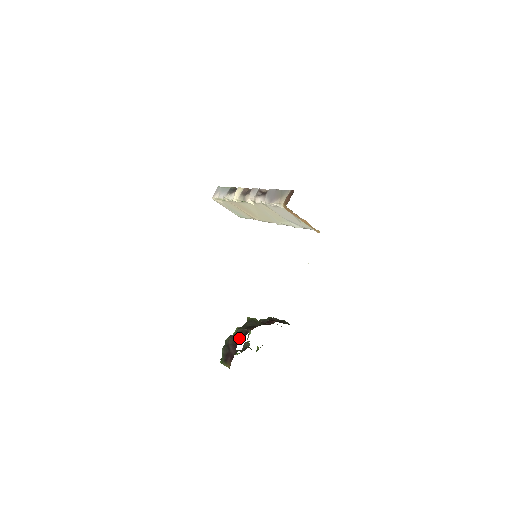
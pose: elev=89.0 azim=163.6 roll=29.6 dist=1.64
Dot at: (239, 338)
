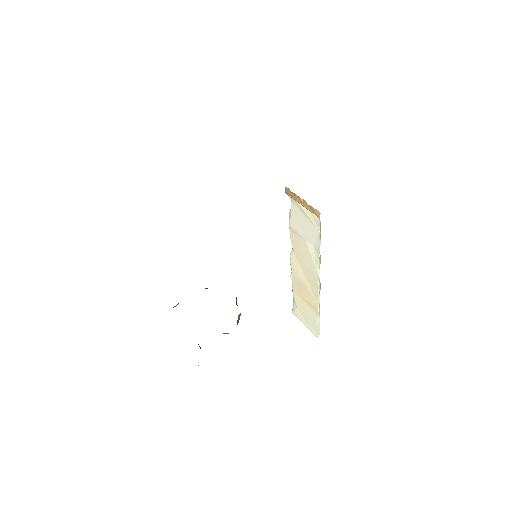
Dot at: occluded
